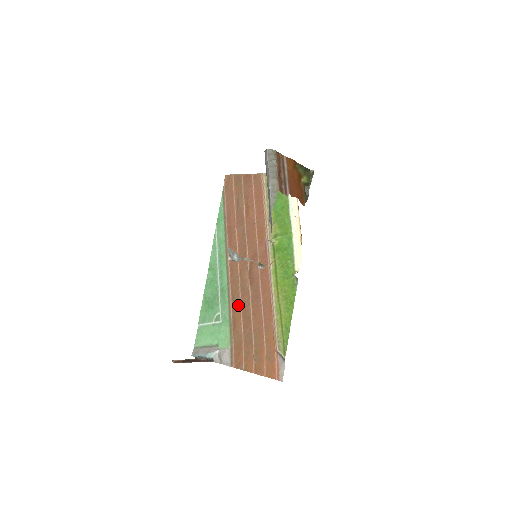
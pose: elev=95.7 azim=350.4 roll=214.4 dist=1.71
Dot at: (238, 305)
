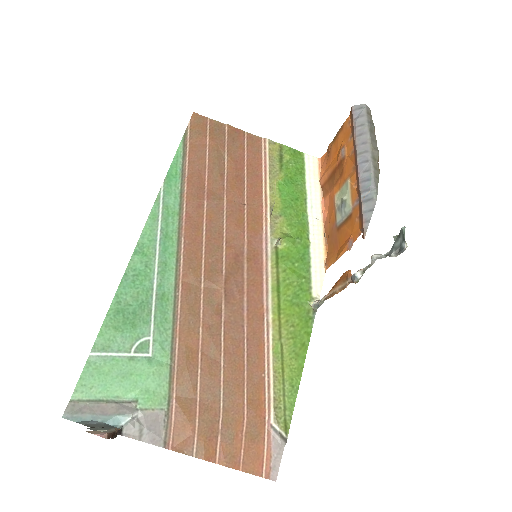
Dot at: (195, 330)
